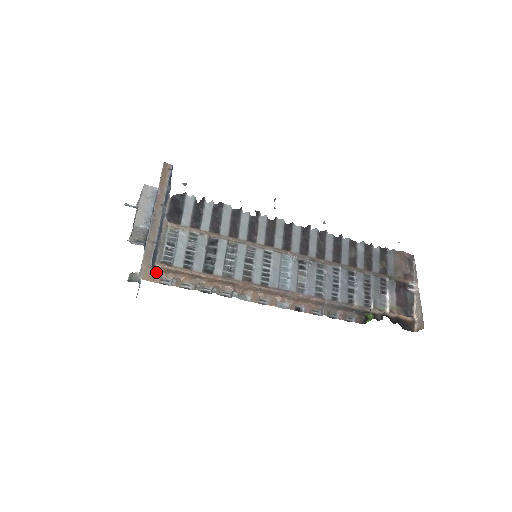
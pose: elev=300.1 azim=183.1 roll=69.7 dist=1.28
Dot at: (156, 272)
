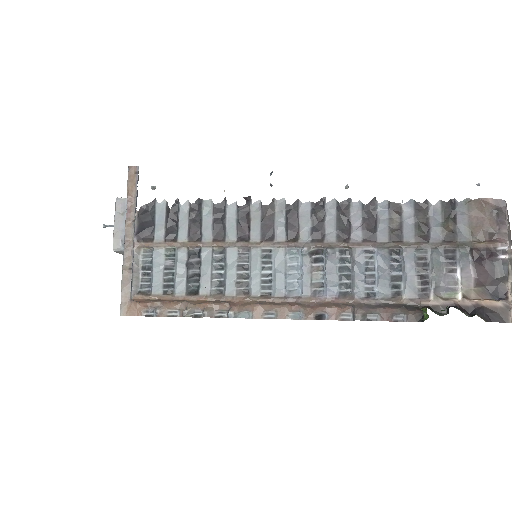
Dot at: (137, 304)
